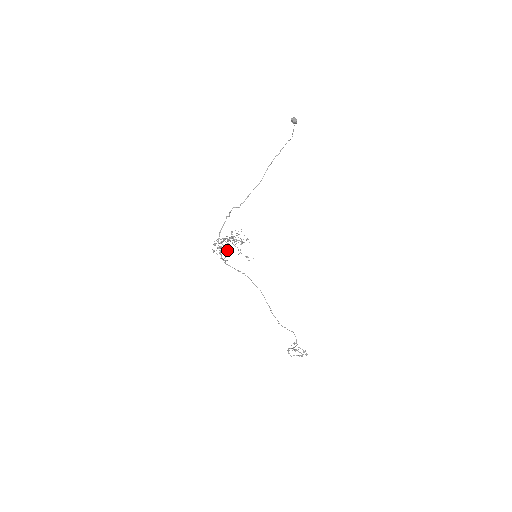
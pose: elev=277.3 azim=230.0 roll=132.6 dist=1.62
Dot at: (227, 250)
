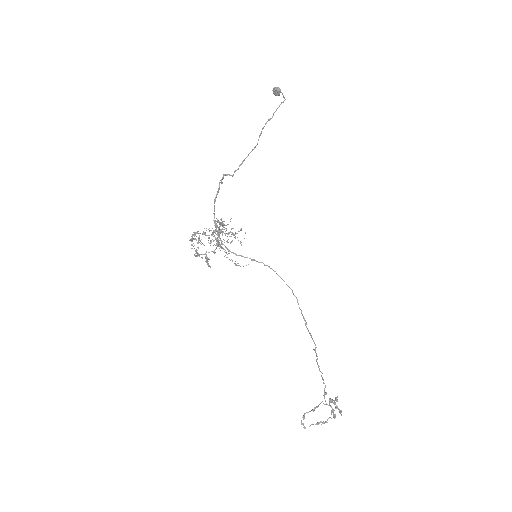
Dot at: (217, 242)
